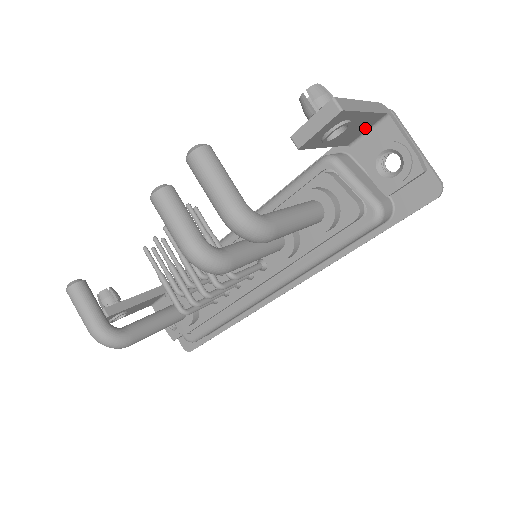
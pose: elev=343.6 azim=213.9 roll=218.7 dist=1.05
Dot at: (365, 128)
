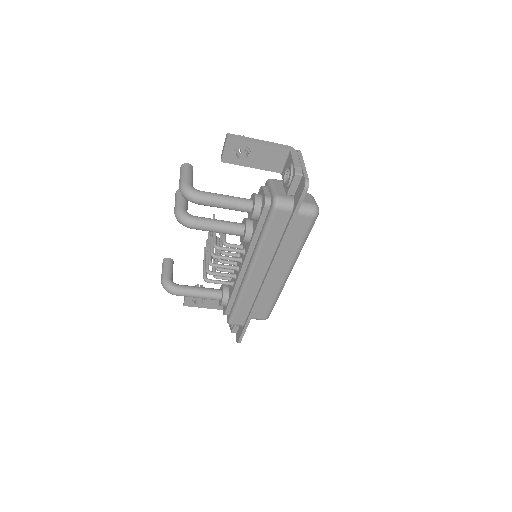
Dot at: (279, 159)
